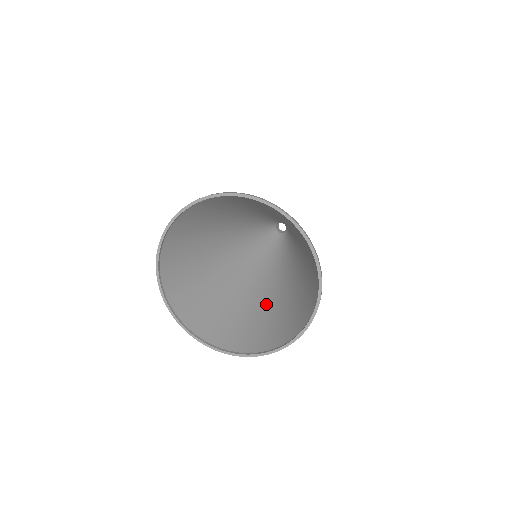
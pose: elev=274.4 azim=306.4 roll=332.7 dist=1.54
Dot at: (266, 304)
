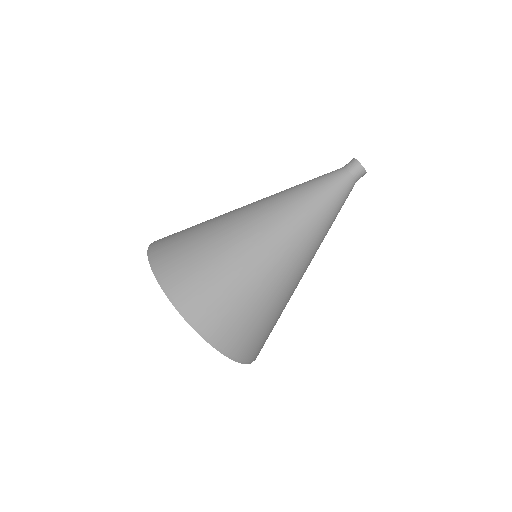
Dot at: occluded
